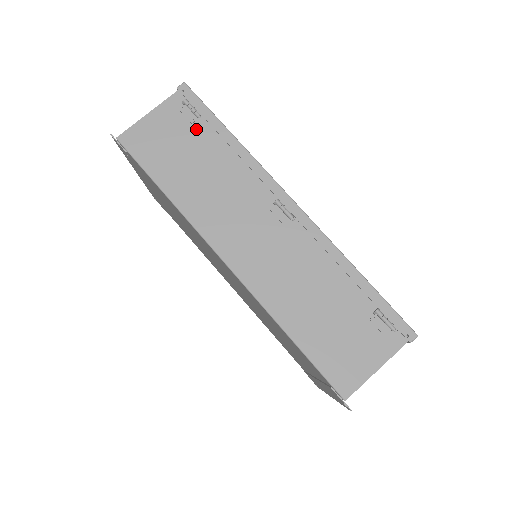
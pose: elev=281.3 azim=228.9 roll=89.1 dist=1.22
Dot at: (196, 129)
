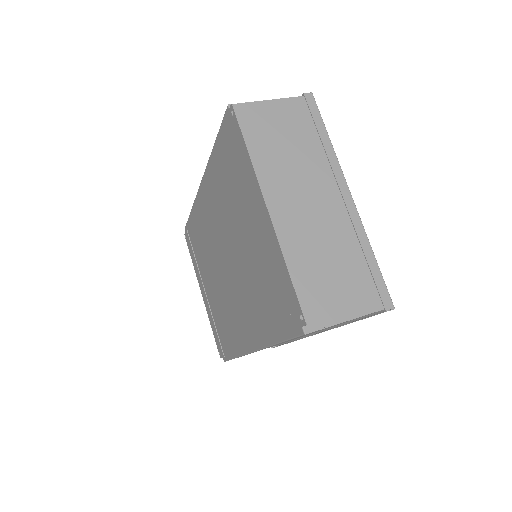
Dot at: occluded
